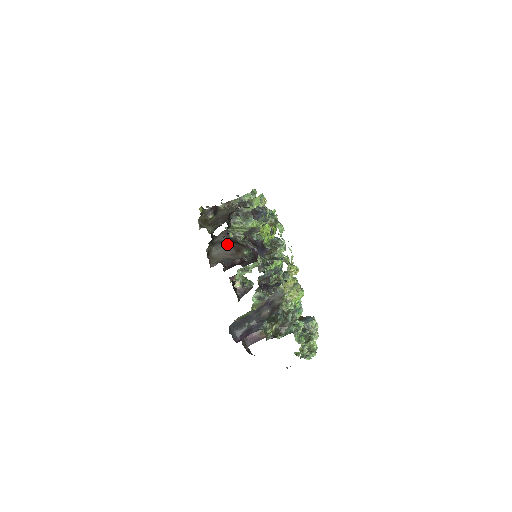
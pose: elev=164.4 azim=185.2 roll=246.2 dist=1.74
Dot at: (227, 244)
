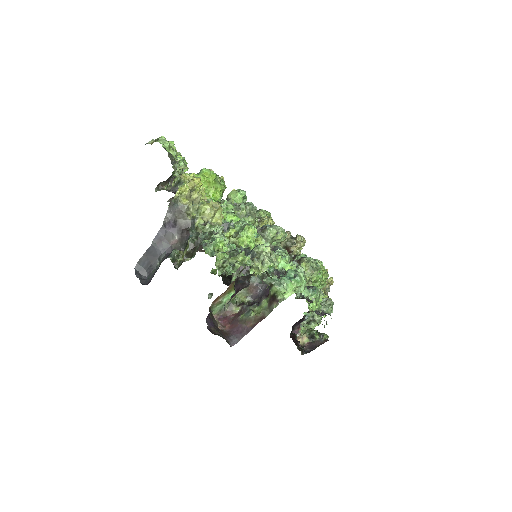
Dot at: occluded
